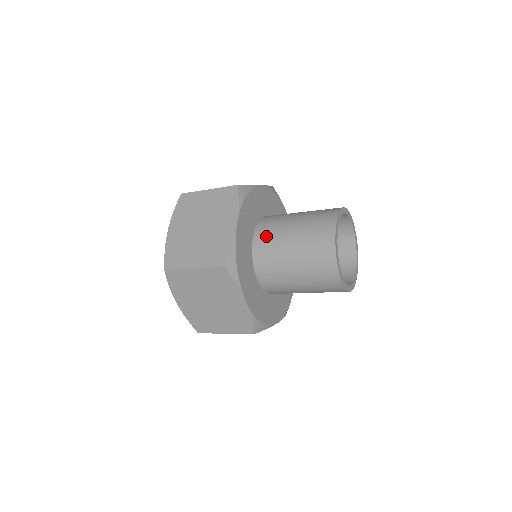
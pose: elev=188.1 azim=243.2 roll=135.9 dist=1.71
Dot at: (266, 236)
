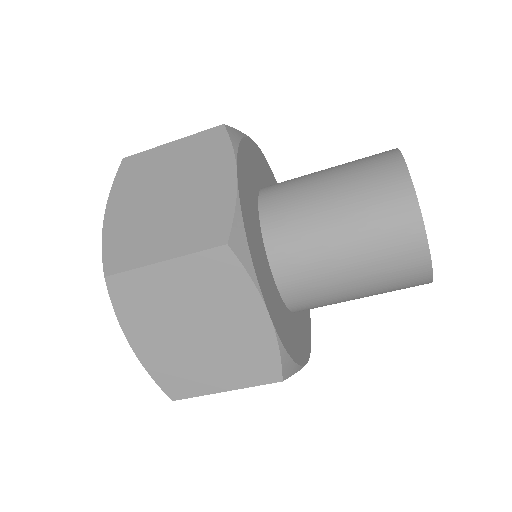
Dot at: (282, 203)
